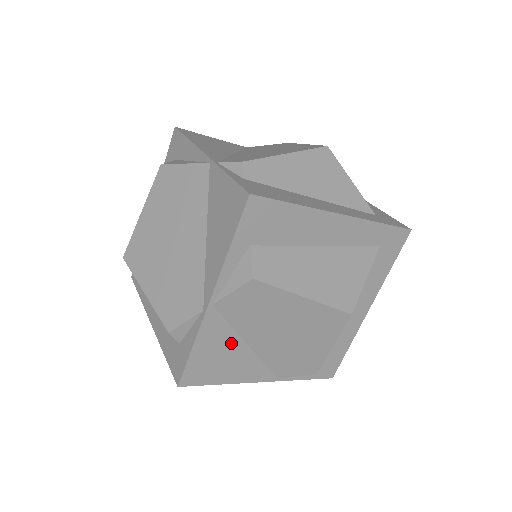
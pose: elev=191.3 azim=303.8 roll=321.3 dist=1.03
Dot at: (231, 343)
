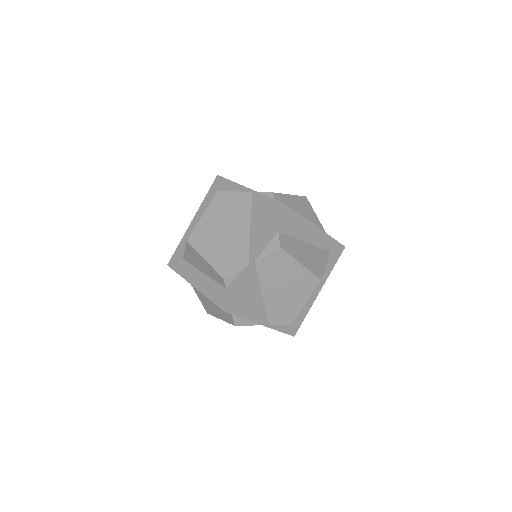
Dot at: (255, 290)
